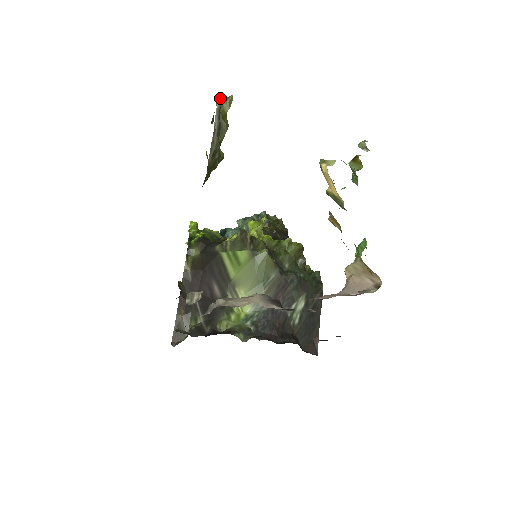
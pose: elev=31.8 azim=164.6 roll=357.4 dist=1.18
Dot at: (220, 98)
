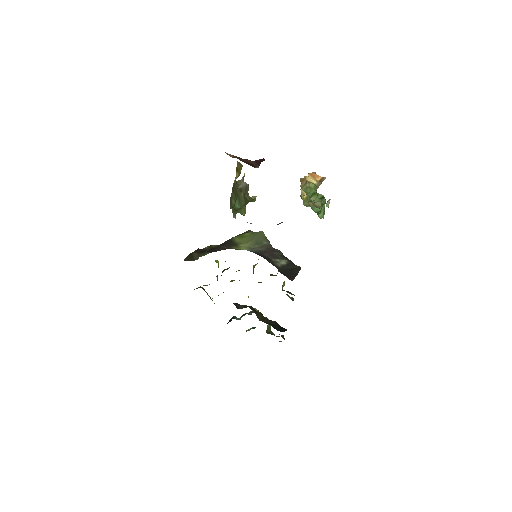
Dot at: occluded
